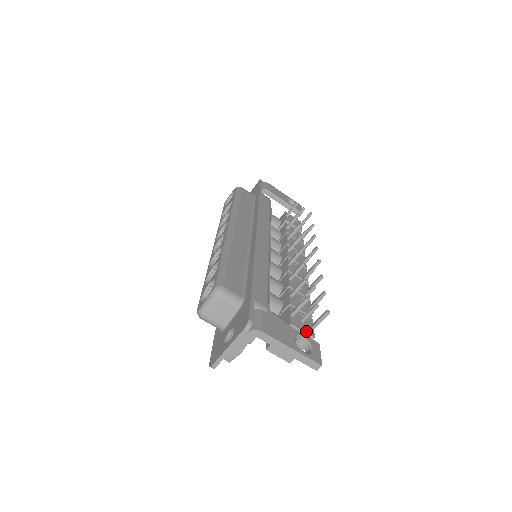
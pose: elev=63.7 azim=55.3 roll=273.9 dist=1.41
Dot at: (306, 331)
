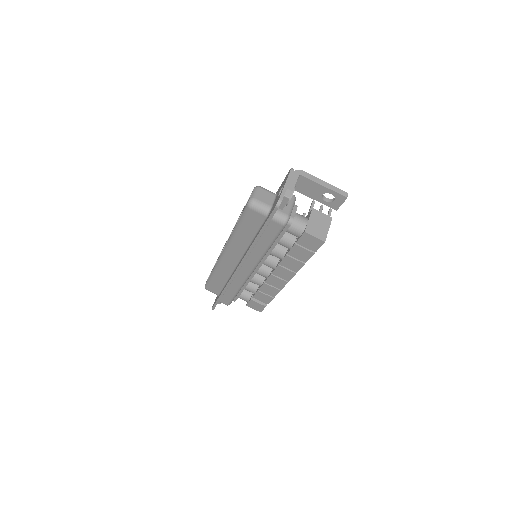
Dot at: (324, 215)
